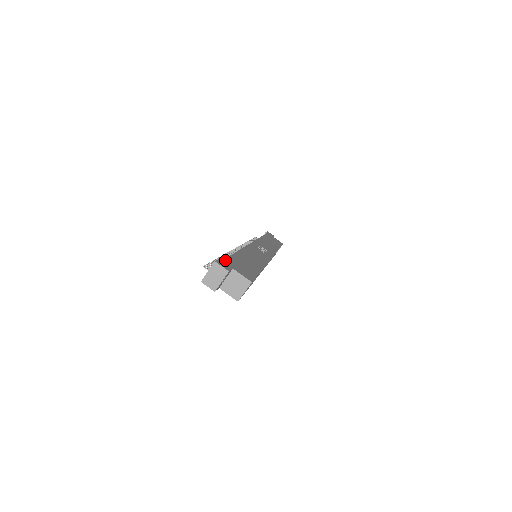
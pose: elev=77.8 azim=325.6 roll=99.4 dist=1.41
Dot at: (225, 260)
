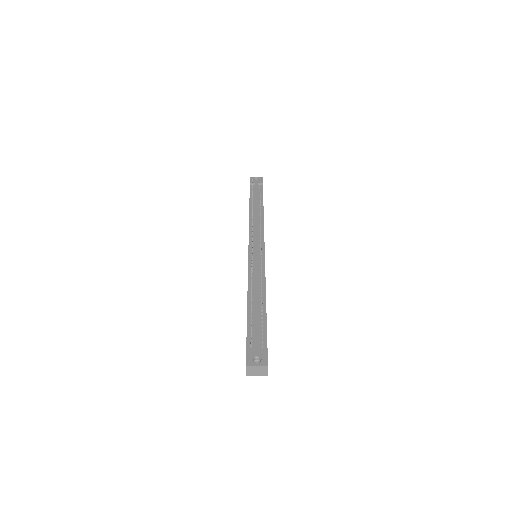
Dot at: occluded
